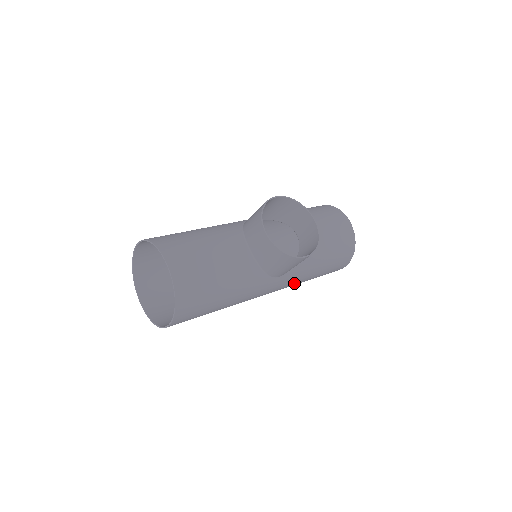
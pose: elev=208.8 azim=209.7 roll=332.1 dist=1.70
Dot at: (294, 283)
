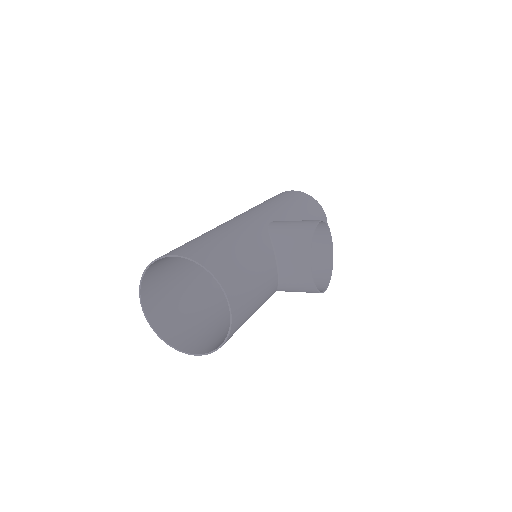
Dot at: occluded
